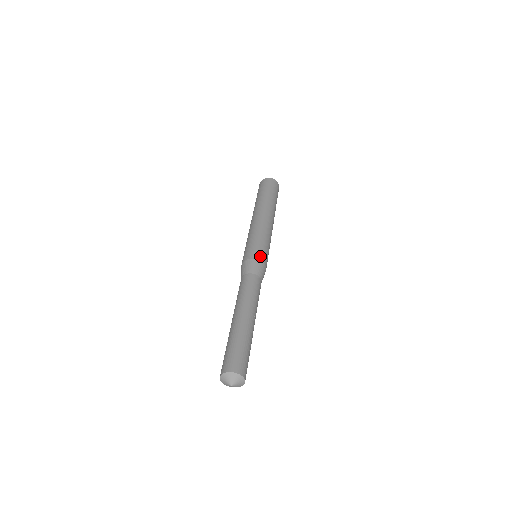
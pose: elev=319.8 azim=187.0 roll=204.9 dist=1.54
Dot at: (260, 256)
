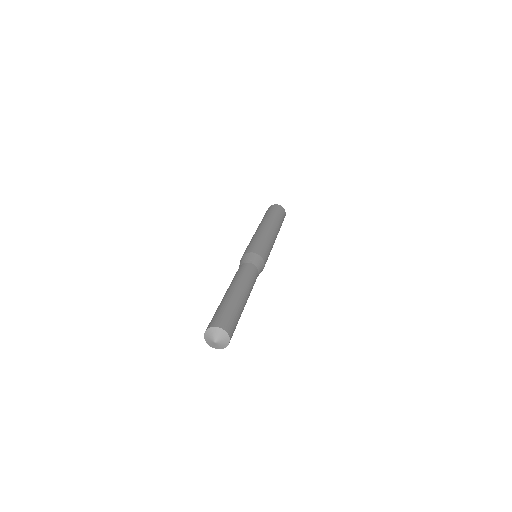
Dot at: (266, 260)
